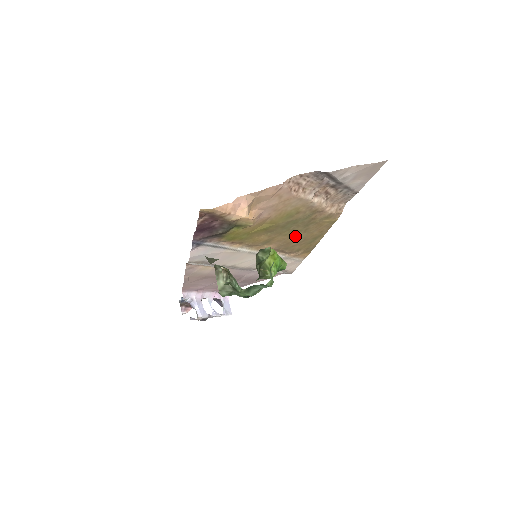
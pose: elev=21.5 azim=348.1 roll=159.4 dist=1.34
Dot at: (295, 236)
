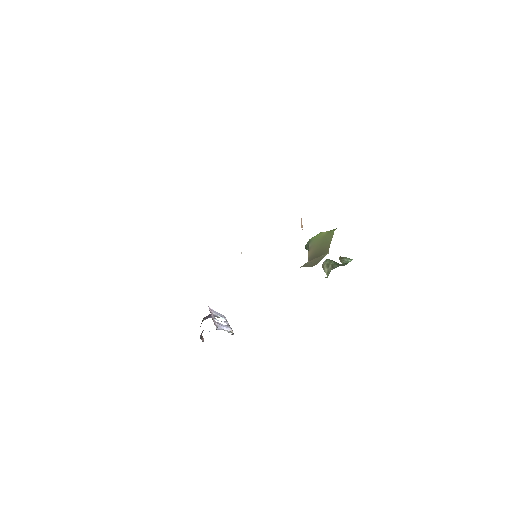
Dot at: occluded
